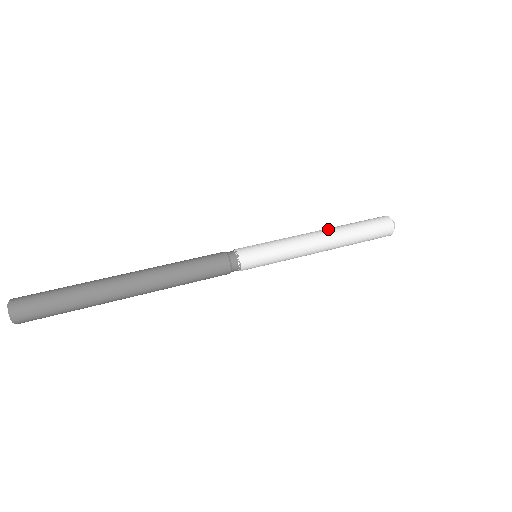
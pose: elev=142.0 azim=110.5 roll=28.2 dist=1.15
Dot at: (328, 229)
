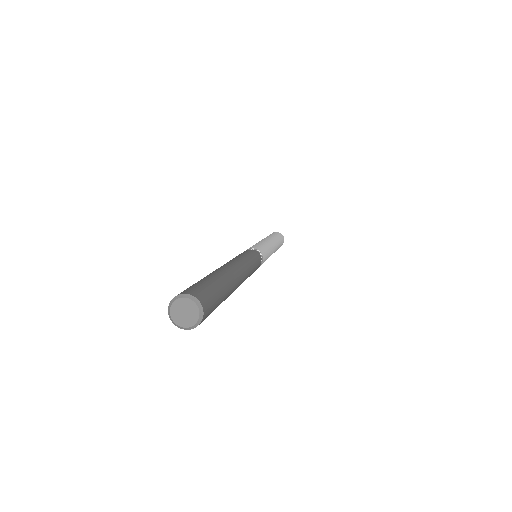
Dot at: occluded
